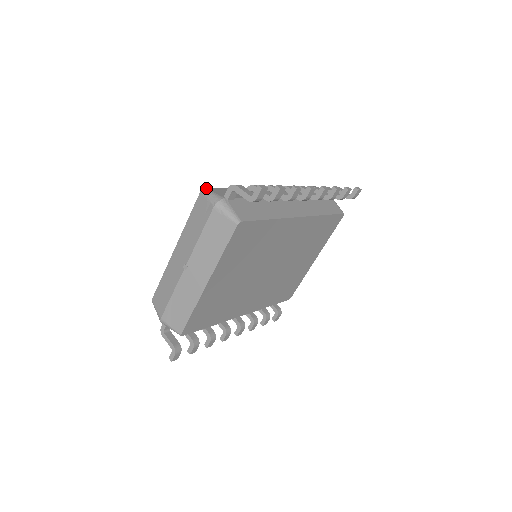
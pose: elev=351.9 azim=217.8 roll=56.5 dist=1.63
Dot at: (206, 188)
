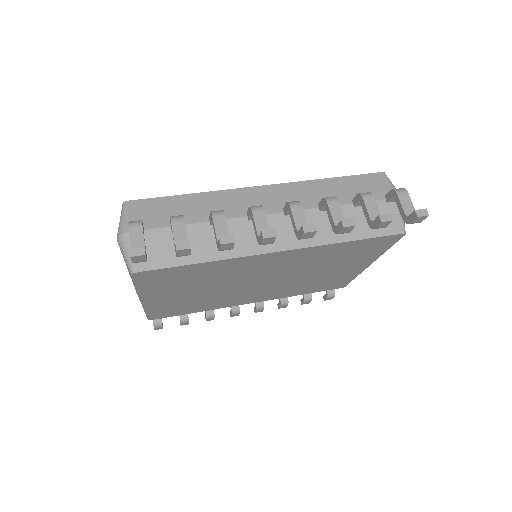
Dot at: (128, 201)
